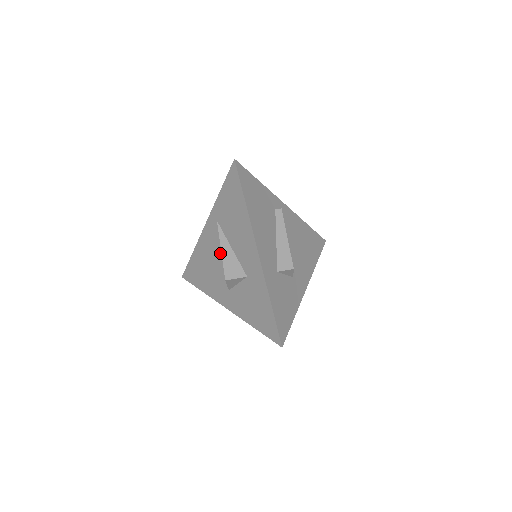
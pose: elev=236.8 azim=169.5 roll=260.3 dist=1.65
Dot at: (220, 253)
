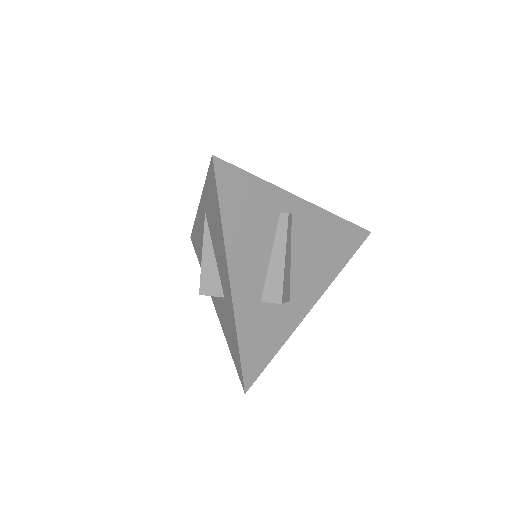
Dot at: occluded
